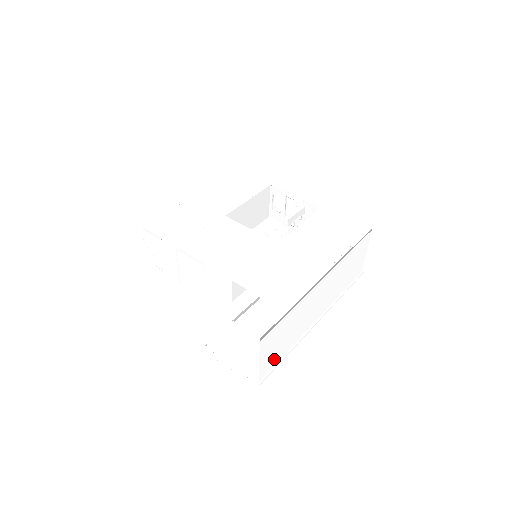
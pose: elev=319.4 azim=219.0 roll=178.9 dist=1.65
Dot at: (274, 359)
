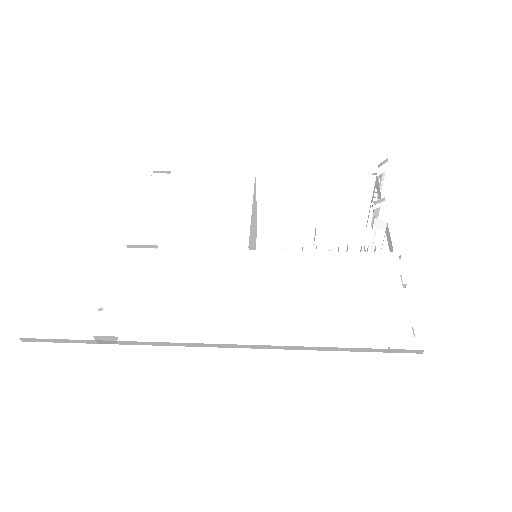
Dot at: (98, 390)
